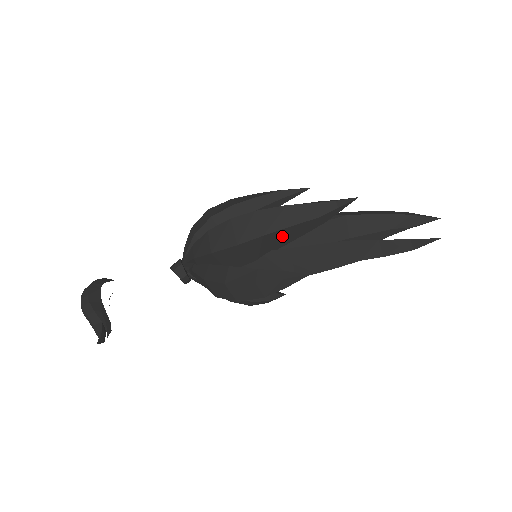
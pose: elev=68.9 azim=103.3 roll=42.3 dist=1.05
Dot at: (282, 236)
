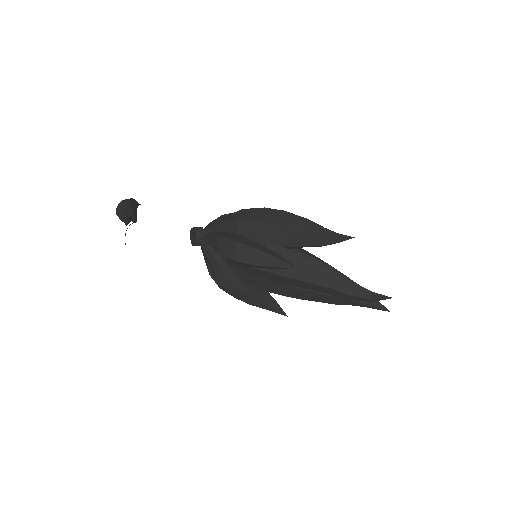
Dot at: (292, 236)
